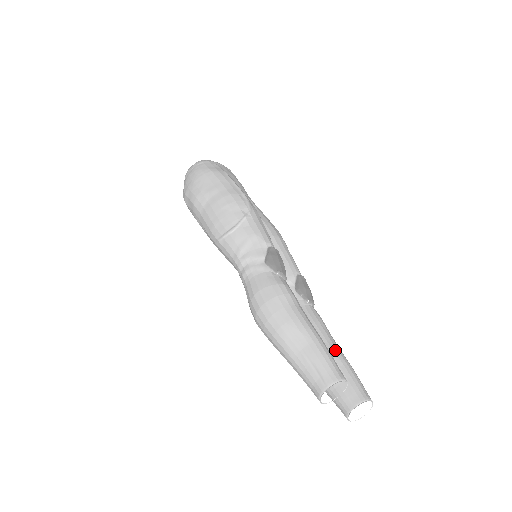
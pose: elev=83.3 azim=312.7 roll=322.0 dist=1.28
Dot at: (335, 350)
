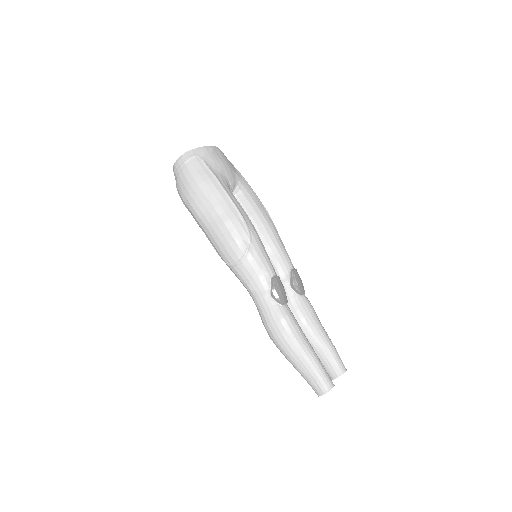
Dot at: (323, 337)
